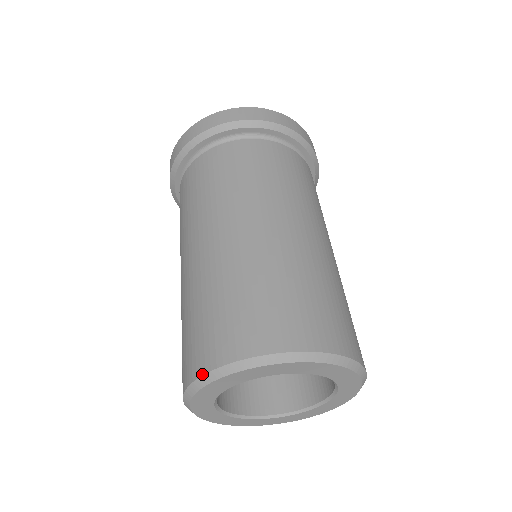
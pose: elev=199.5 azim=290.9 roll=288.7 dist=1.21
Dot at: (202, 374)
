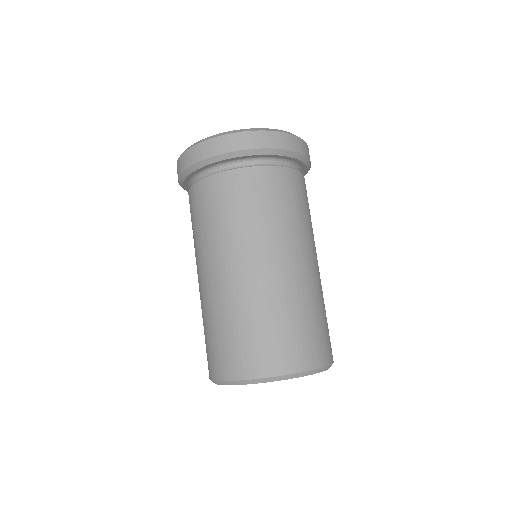
Dot at: (216, 380)
